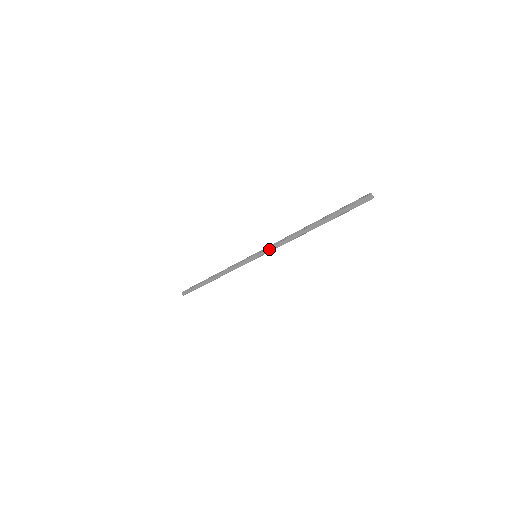
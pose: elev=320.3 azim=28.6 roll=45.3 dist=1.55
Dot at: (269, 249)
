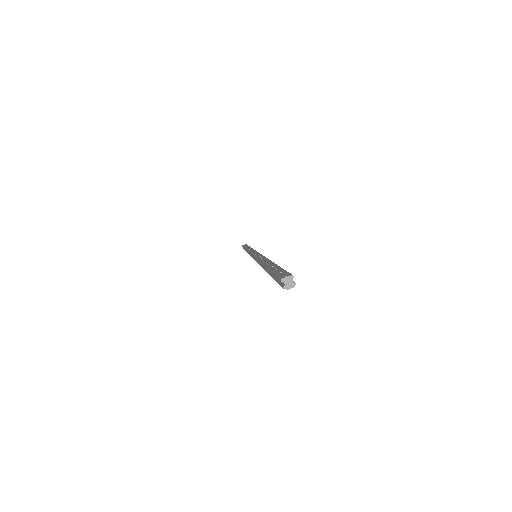
Dot at: occluded
